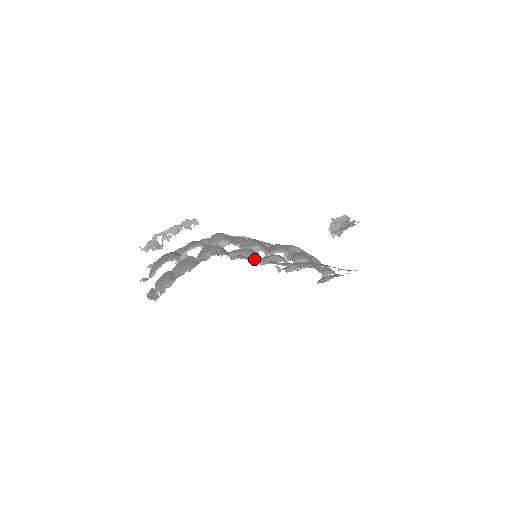
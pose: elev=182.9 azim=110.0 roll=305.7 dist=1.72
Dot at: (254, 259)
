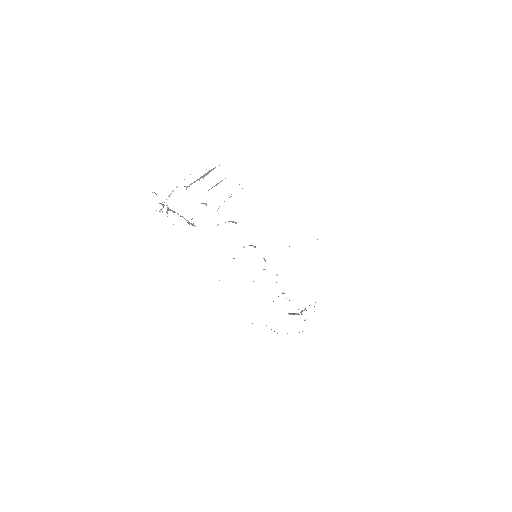
Dot at: occluded
